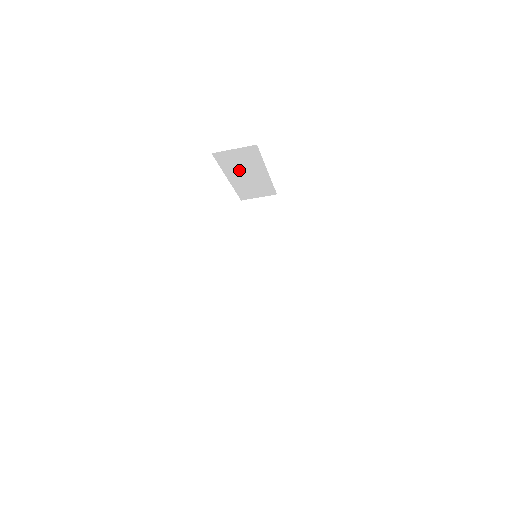
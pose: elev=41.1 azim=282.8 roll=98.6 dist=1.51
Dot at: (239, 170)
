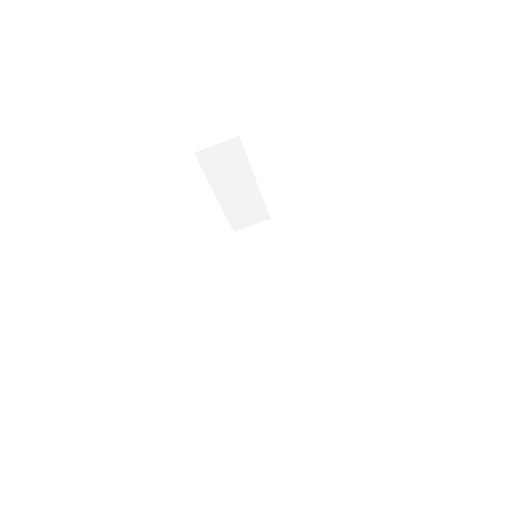
Dot at: (226, 180)
